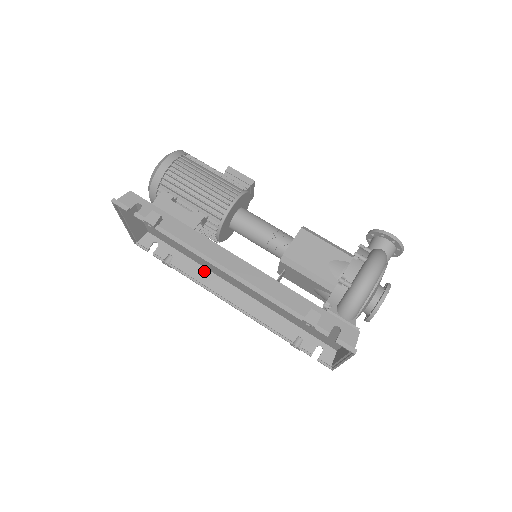
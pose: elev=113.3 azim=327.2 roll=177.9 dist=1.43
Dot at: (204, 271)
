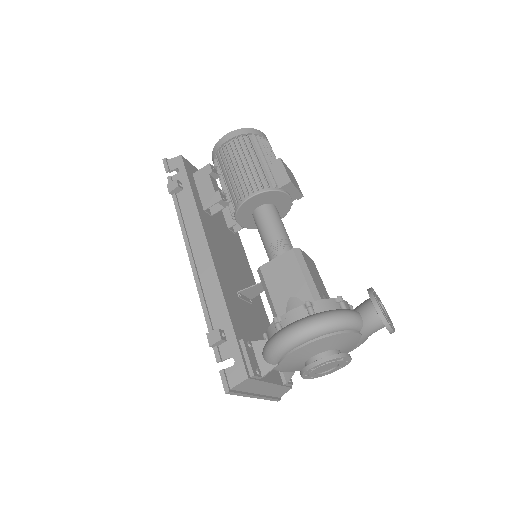
Dot at: occluded
